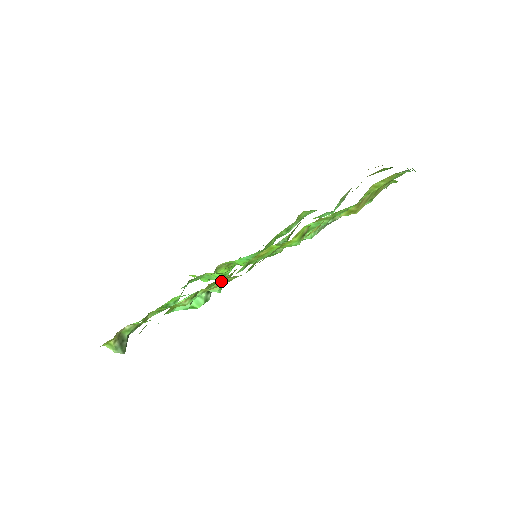
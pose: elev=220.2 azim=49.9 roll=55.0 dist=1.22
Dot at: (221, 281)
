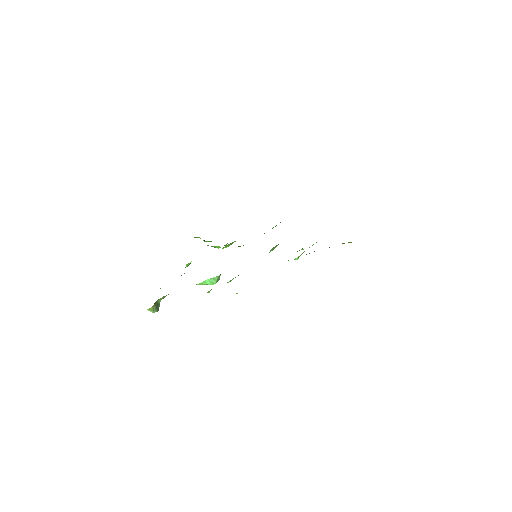
Dot at: occluded
